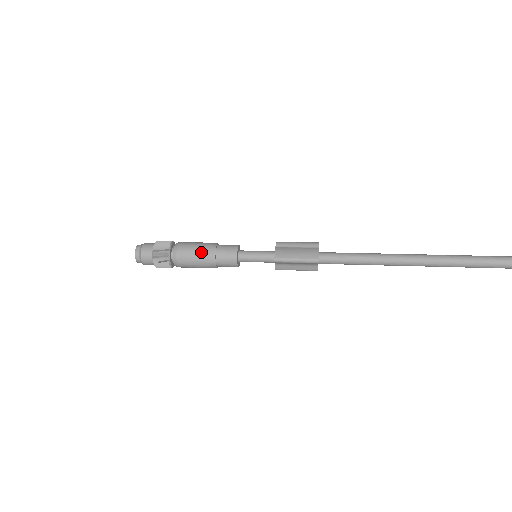
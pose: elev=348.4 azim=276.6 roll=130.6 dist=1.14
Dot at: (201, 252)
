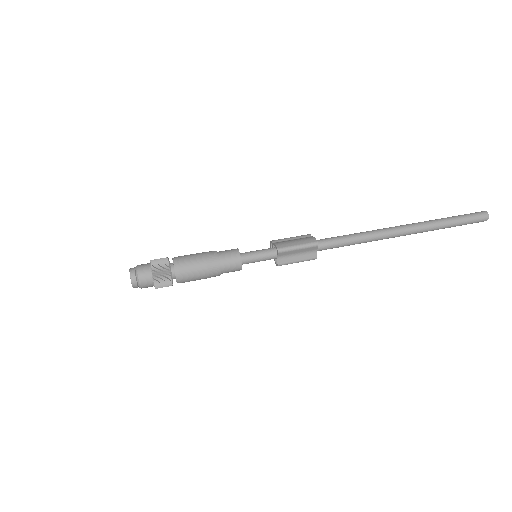
Dot at: (203, 258)
